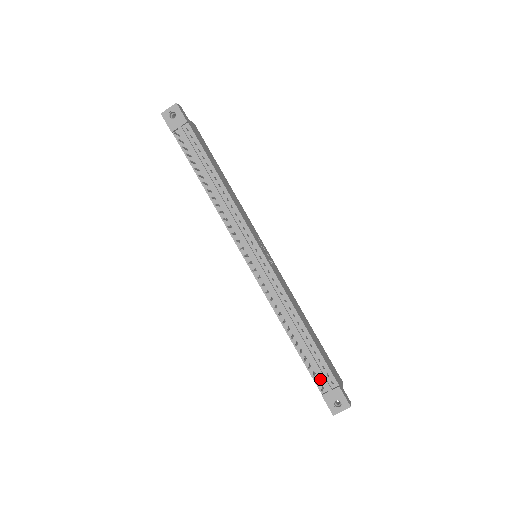
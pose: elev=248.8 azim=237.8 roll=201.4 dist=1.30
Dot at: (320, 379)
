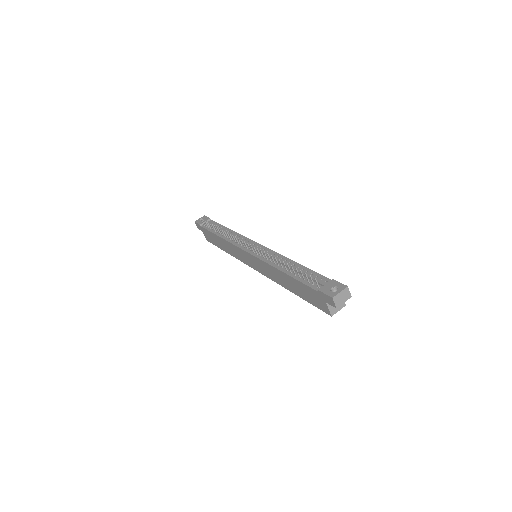
Dot at: (315, 284)
